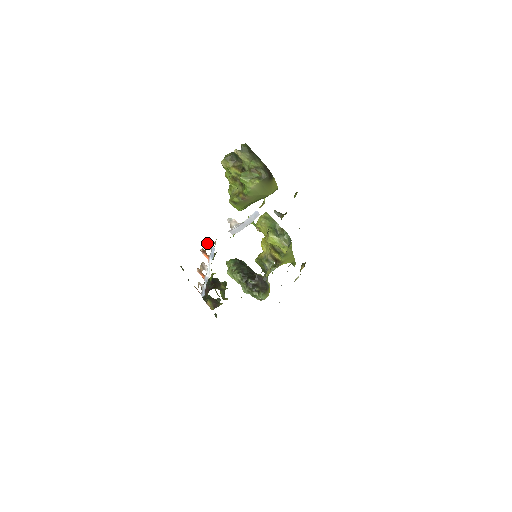
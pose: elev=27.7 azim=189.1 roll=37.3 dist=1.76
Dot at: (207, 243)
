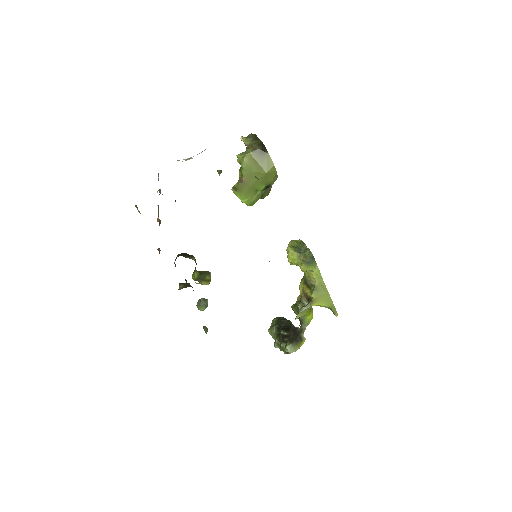
Dot at: (158, 175)
